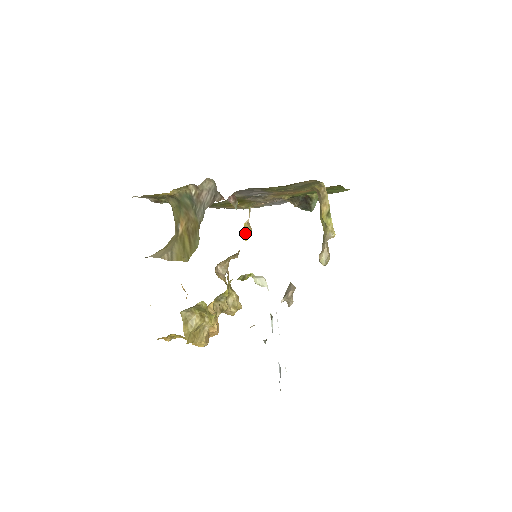
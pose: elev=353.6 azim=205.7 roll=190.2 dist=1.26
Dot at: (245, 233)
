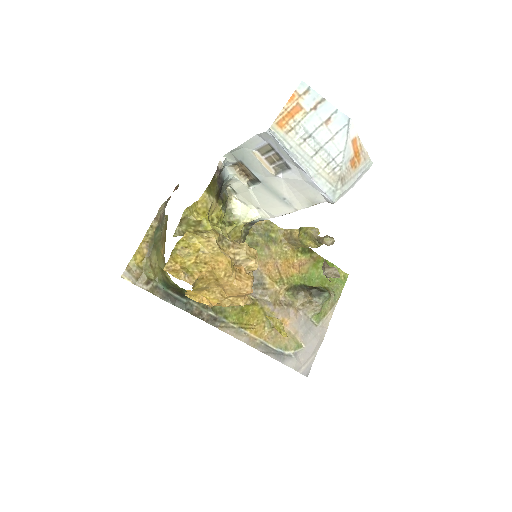
Dot at: (279, 331)
